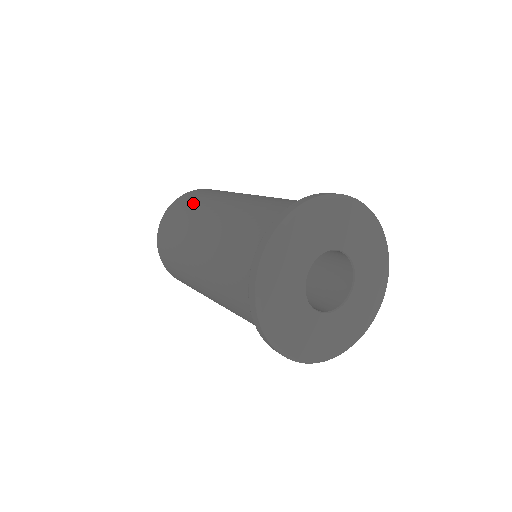
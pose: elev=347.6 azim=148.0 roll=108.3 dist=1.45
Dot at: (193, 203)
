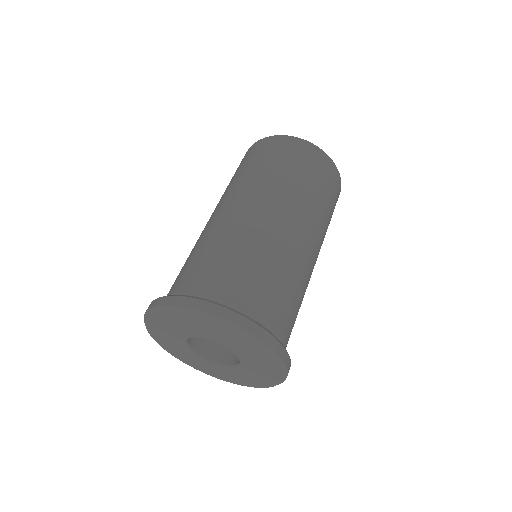
Dot at: occluded
